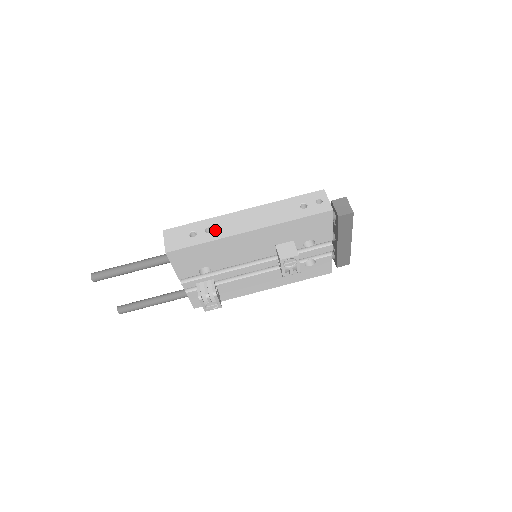
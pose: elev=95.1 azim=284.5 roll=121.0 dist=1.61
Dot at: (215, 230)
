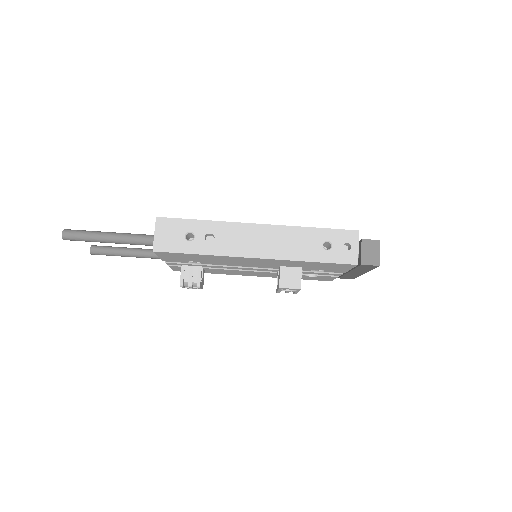
Dot at: (217, 241)
